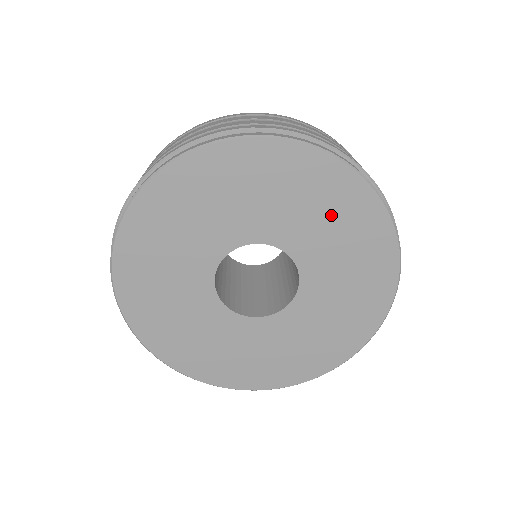
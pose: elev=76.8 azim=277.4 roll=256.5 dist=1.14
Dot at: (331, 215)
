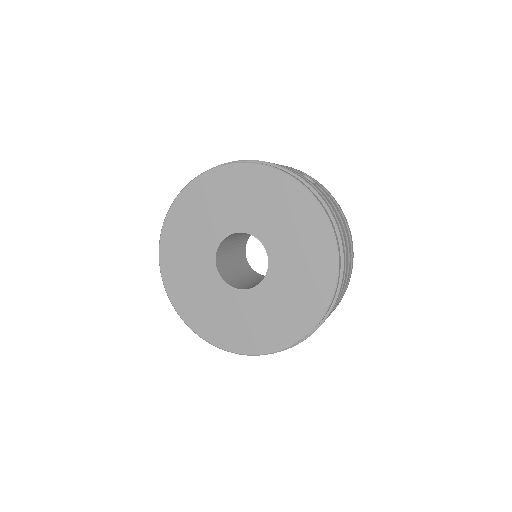
Dot at: (237, 194)
